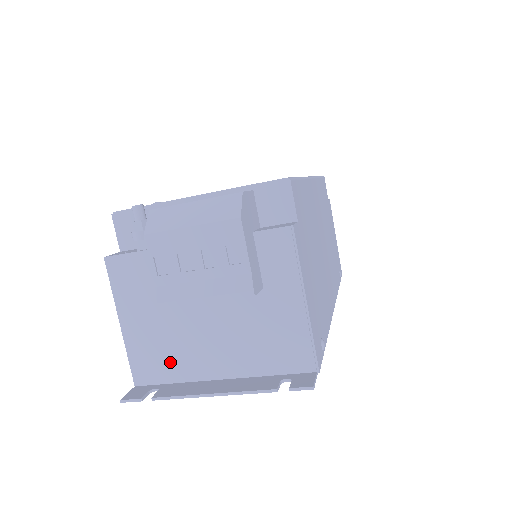
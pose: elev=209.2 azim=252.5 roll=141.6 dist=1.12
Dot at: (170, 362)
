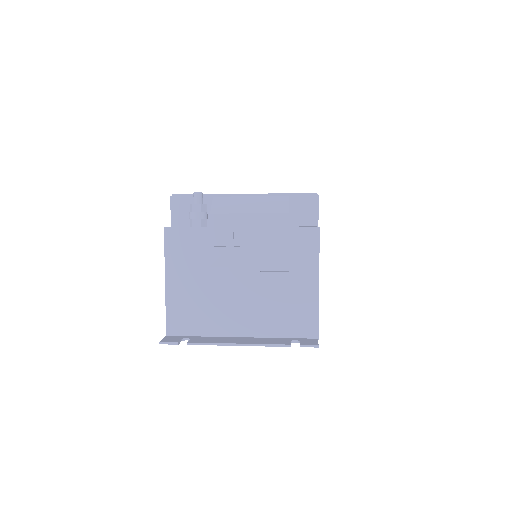
Dot at: (201, 319)
